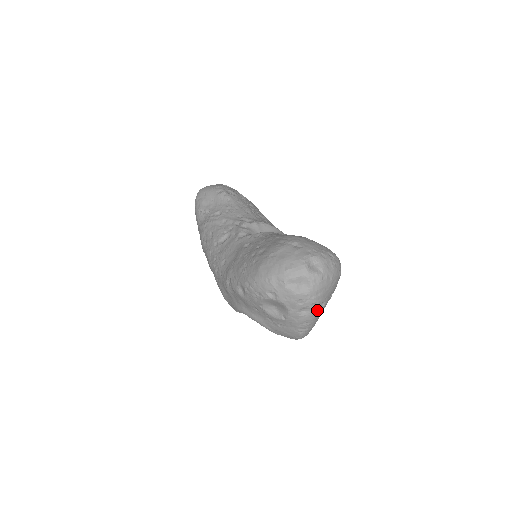
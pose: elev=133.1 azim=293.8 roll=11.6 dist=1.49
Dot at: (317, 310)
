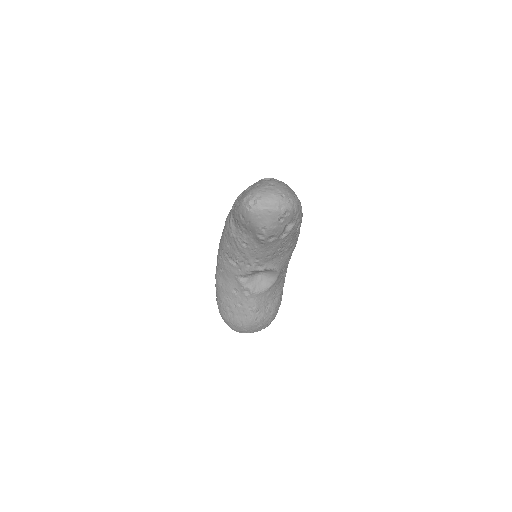
Dot at: occluded
